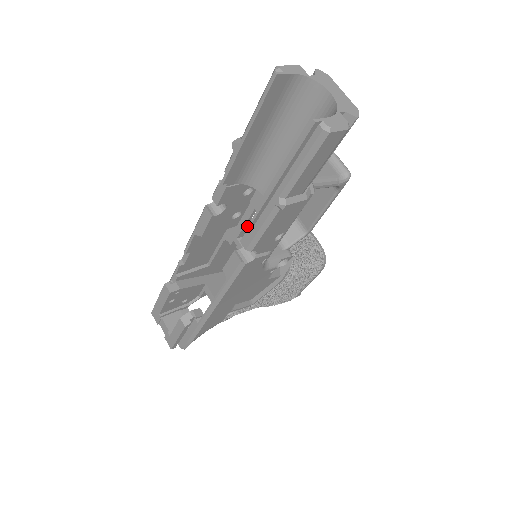
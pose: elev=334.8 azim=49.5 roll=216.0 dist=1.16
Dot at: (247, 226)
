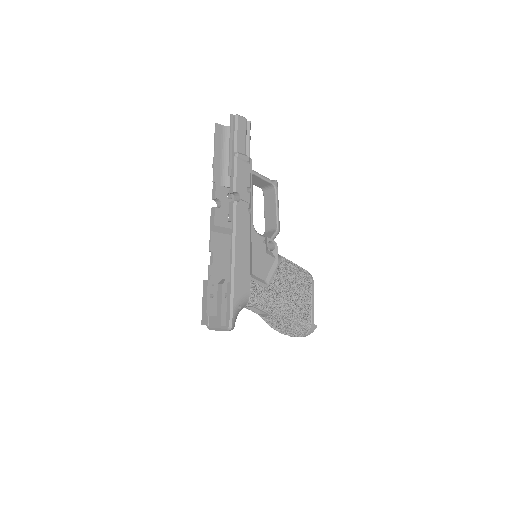
Dot at: occluded
